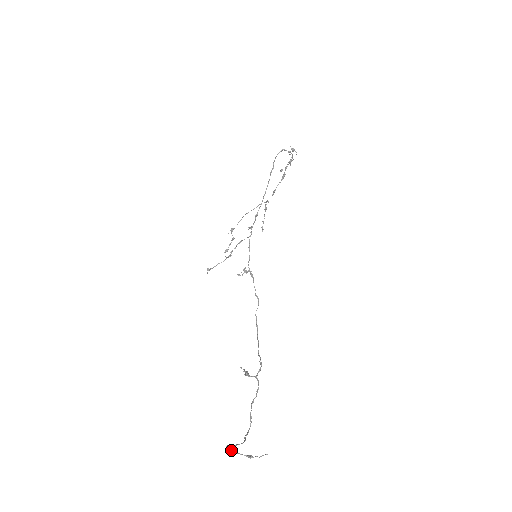
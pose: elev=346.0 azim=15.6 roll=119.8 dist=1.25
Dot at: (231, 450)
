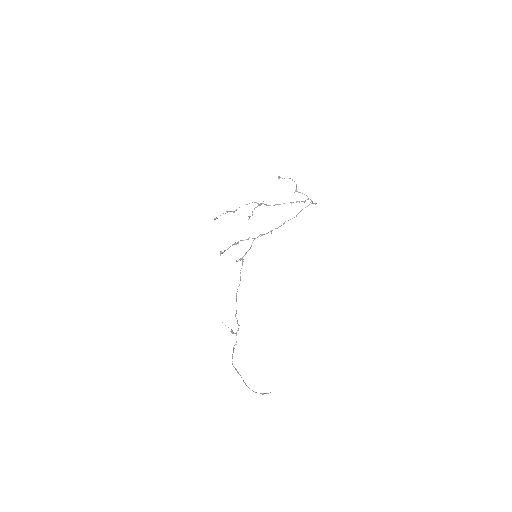
Dot at: (255, 392)
